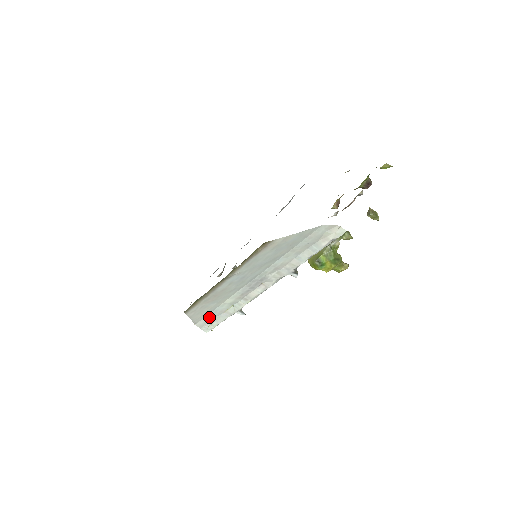
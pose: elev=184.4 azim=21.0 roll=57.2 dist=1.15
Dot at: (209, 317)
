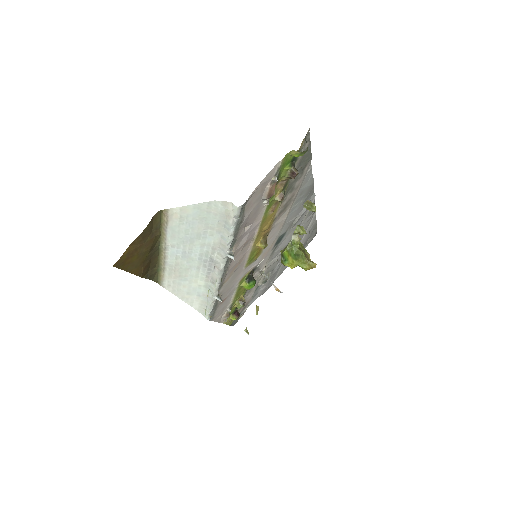
Dot at: (199, 300)
